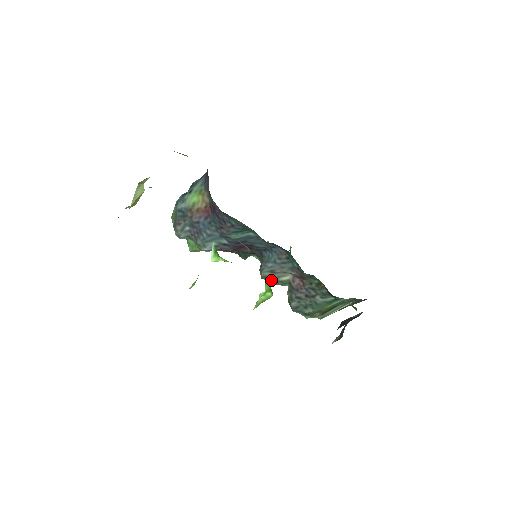
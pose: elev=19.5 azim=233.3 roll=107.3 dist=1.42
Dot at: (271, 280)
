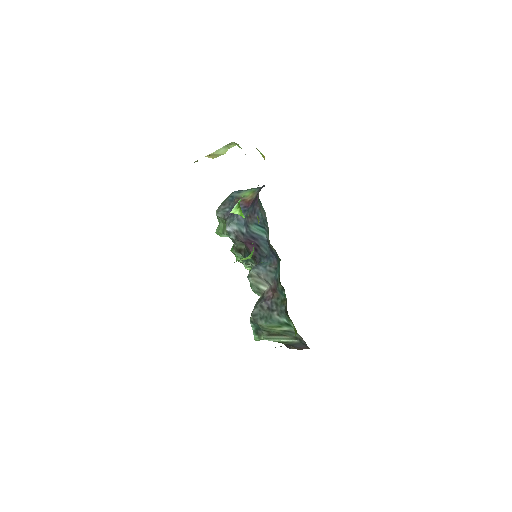
Dot at: (253, 282)
